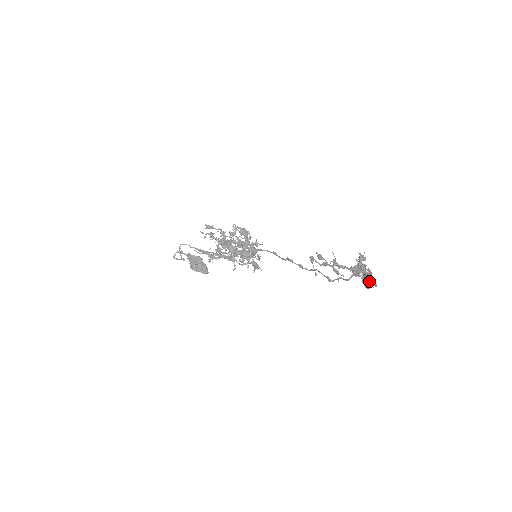
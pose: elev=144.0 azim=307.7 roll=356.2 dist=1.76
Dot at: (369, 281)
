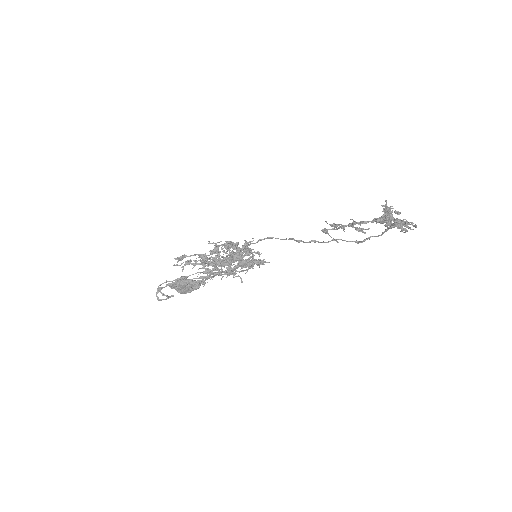
Dot at: (409, 228)
